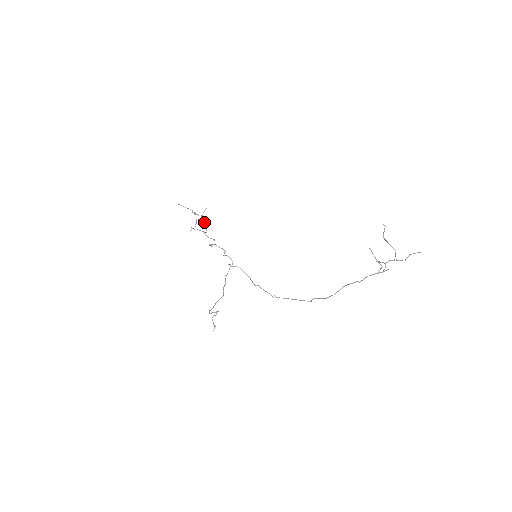
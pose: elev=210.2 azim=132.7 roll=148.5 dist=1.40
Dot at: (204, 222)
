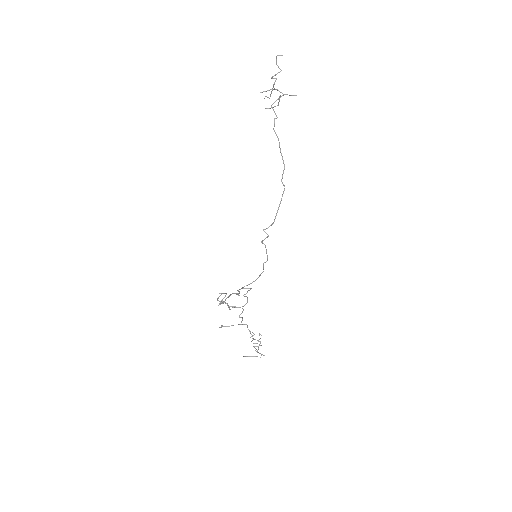
Dot at: occluded
